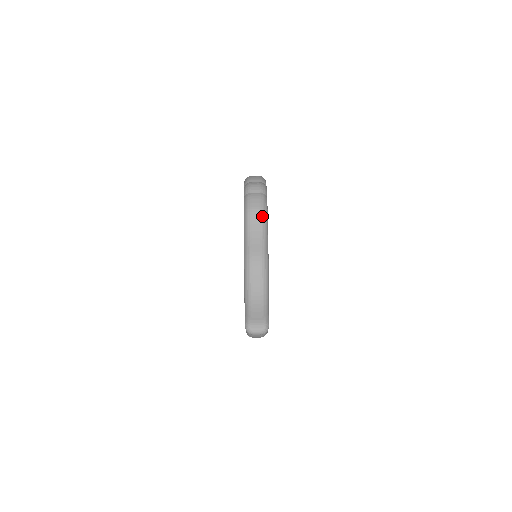
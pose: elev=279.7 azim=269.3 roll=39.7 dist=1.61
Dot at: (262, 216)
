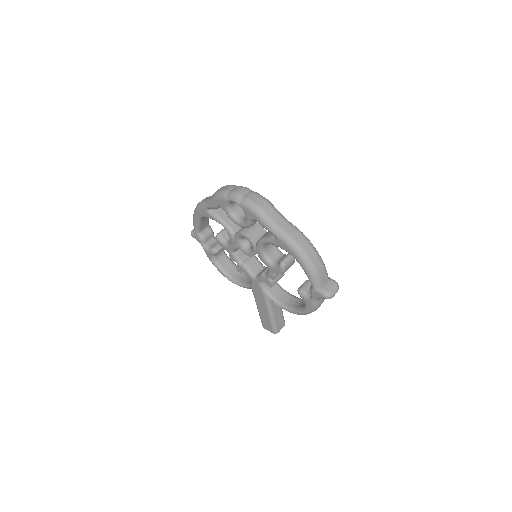
Dot at: (271, 205)
